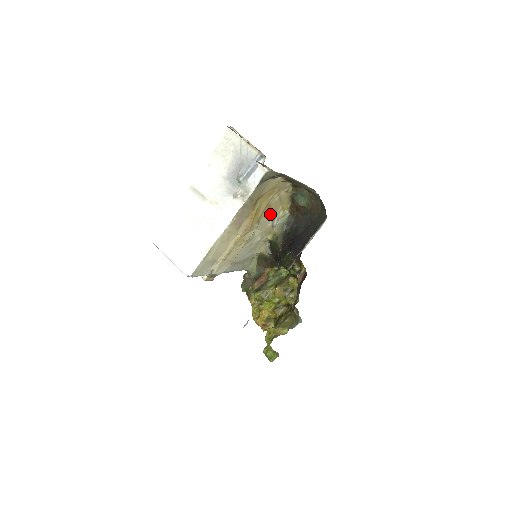
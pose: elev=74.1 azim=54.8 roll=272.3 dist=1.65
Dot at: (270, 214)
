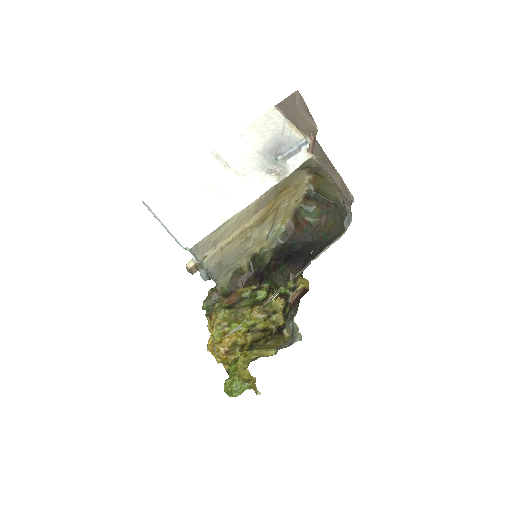
Dot at: (272, 220)
